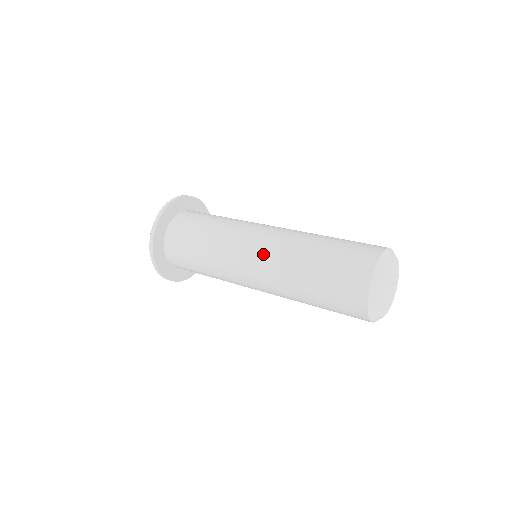
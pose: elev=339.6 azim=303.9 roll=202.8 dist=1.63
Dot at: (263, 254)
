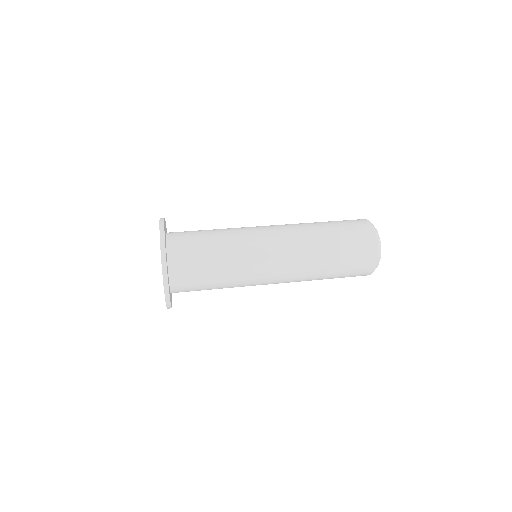
Dot at: (286, 271)
